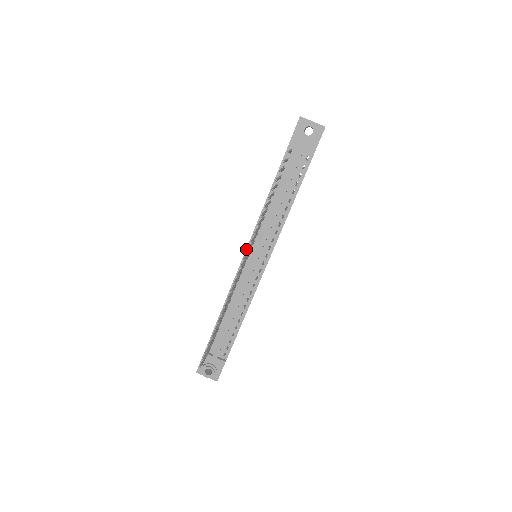
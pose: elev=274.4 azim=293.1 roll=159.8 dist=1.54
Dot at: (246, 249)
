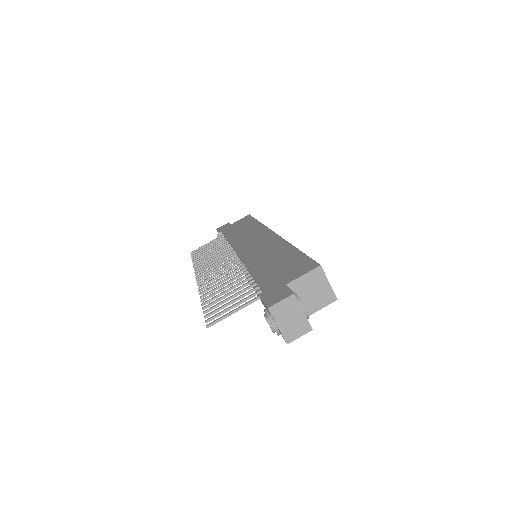
Dot at: (237, 254)
